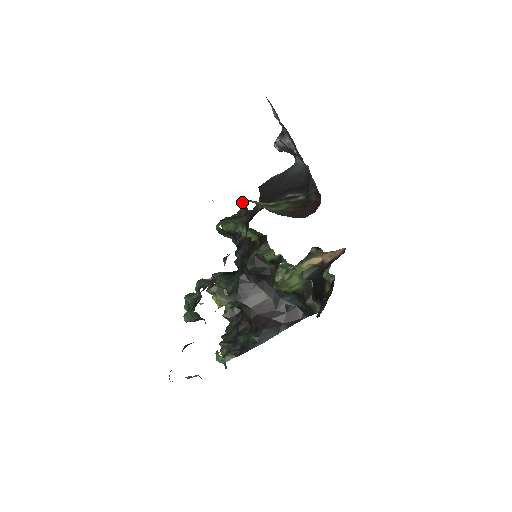
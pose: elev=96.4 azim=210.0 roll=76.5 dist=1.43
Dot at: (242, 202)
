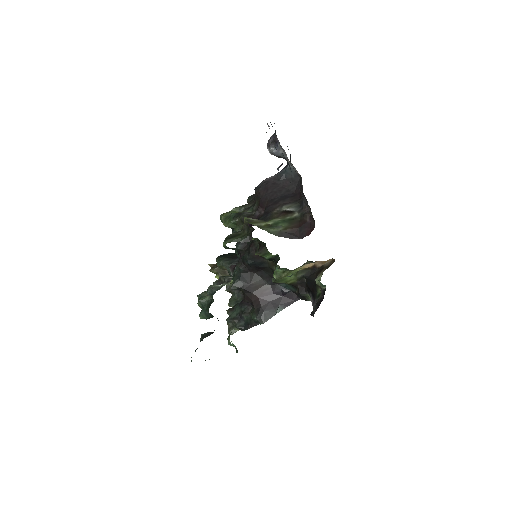
Dot at: (244, 222)
